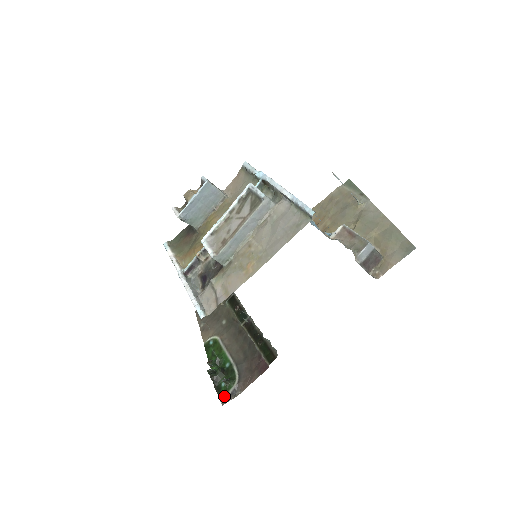
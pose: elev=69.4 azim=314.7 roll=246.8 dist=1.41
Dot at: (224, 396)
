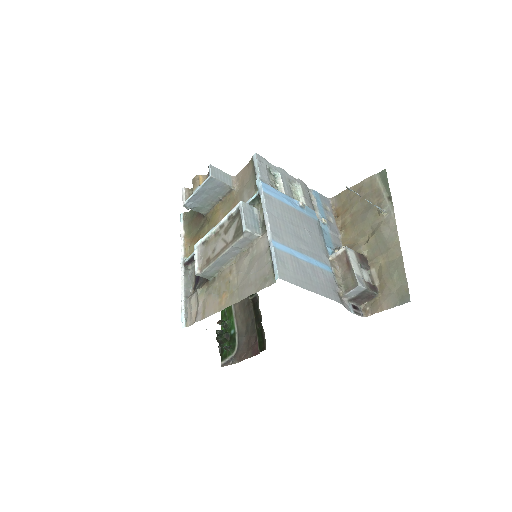
Dot at: (224, 359)
